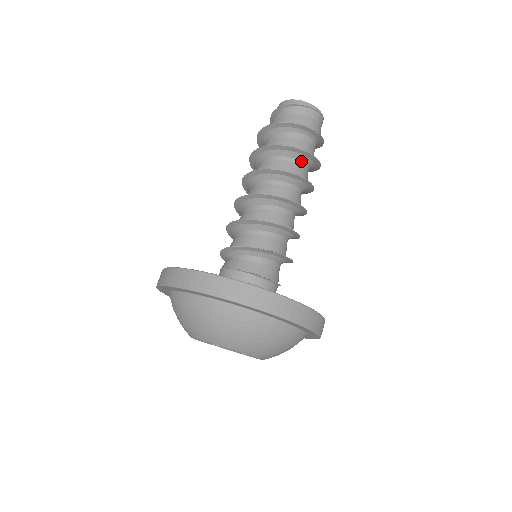
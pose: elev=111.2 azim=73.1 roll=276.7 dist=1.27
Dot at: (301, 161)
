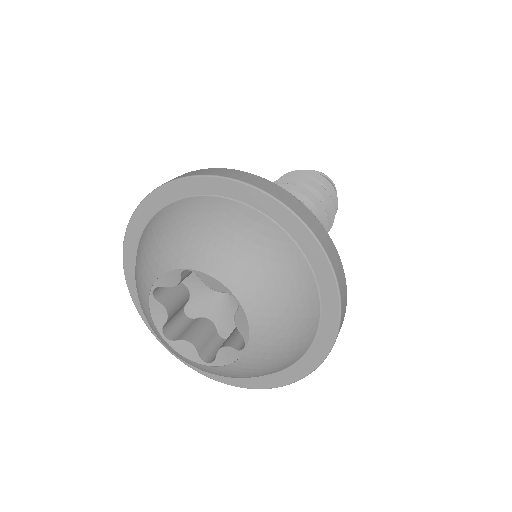
Dot at: occluded
